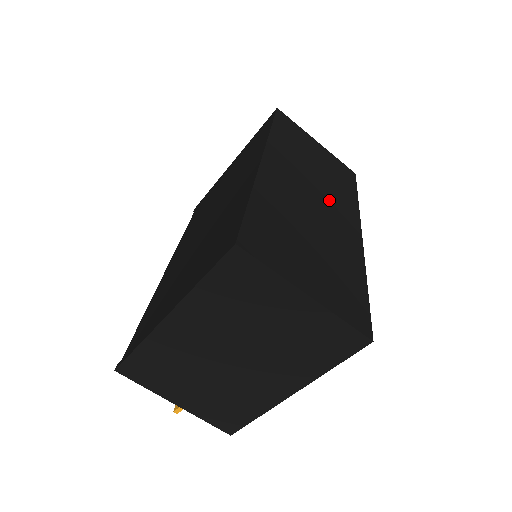
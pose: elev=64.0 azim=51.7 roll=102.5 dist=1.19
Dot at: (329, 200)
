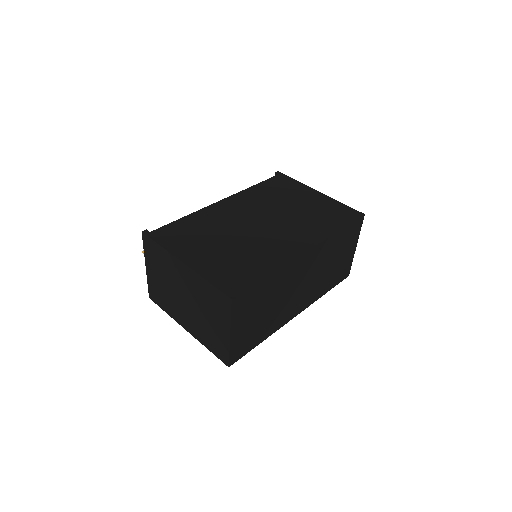
Dot at: (308, 289)
